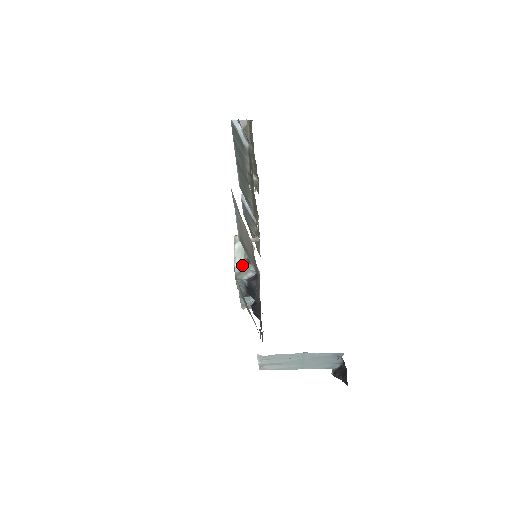
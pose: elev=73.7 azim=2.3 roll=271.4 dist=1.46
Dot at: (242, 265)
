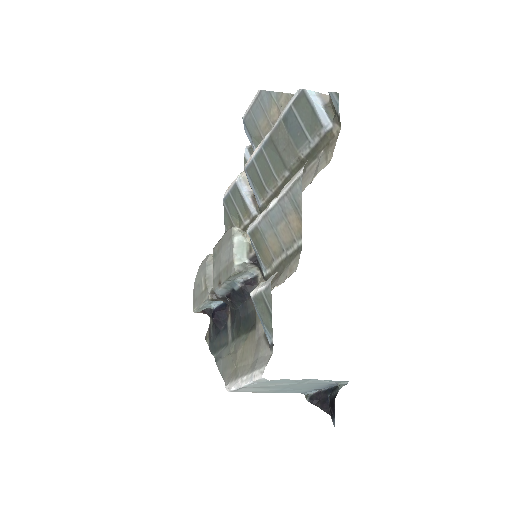
Dot at: (243, 264)
